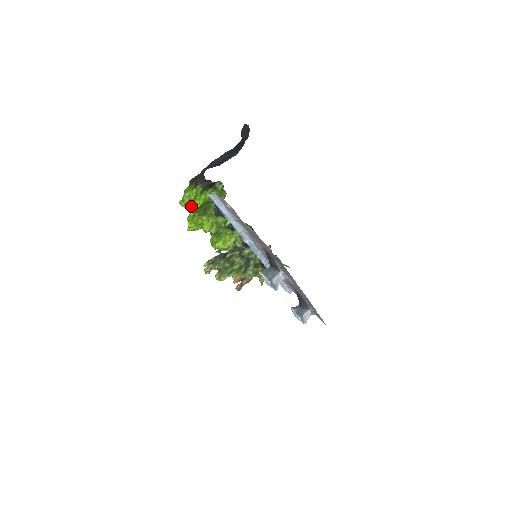
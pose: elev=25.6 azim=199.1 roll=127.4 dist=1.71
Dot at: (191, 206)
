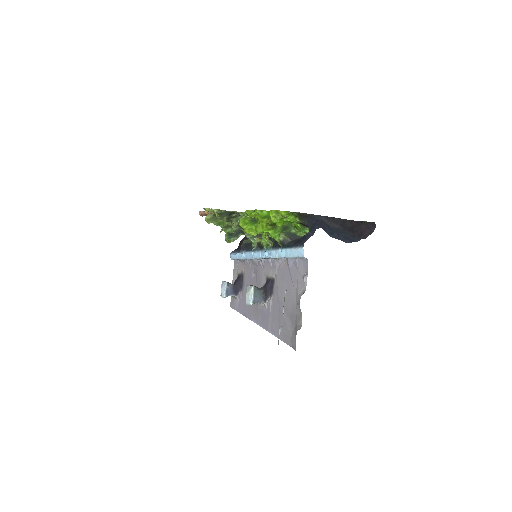
Dot at: (276, 222)
